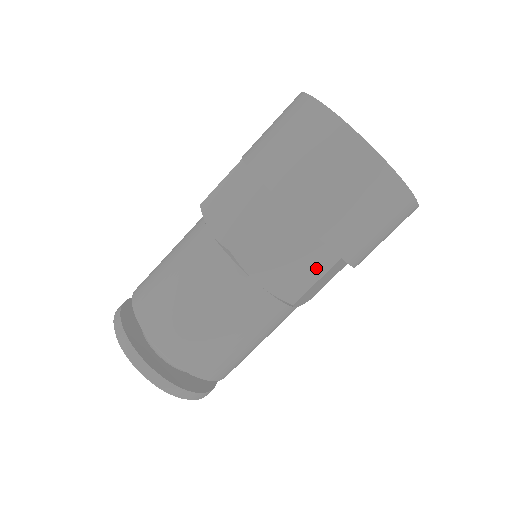
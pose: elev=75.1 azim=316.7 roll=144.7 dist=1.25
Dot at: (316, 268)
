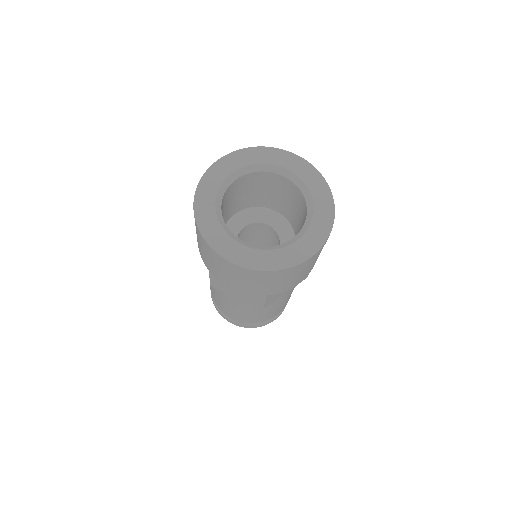
Dot at: (258, 297)
